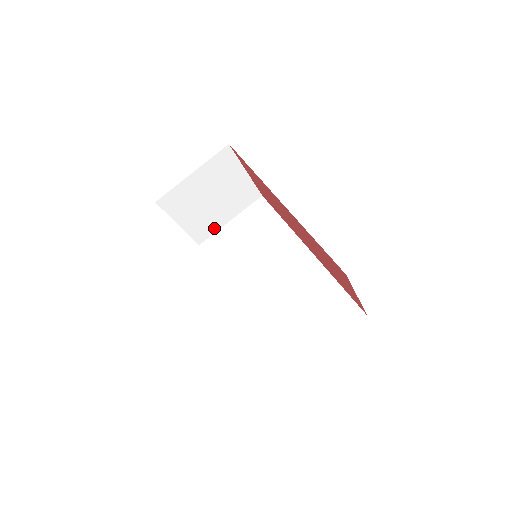
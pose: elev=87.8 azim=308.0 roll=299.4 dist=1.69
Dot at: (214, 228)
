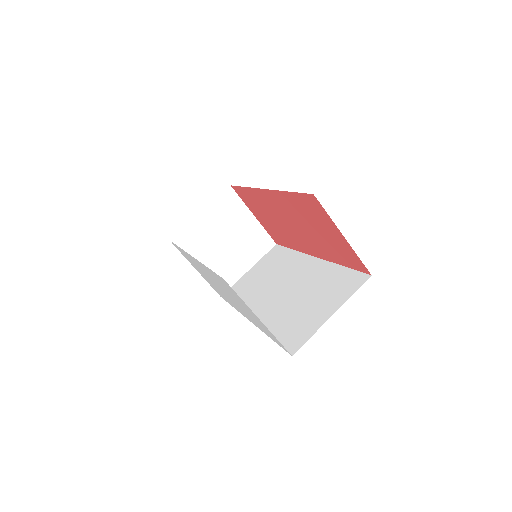
Dot at: (233, 278)
